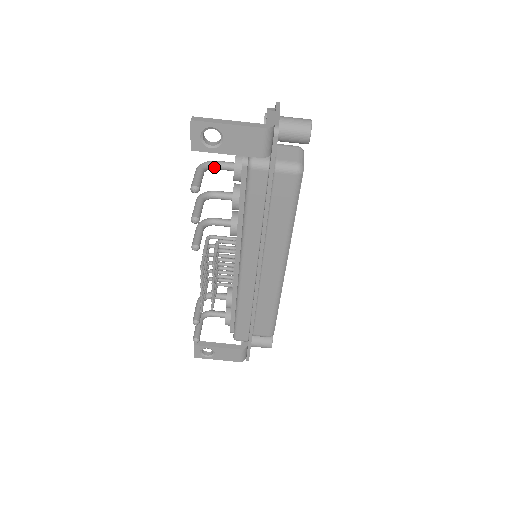
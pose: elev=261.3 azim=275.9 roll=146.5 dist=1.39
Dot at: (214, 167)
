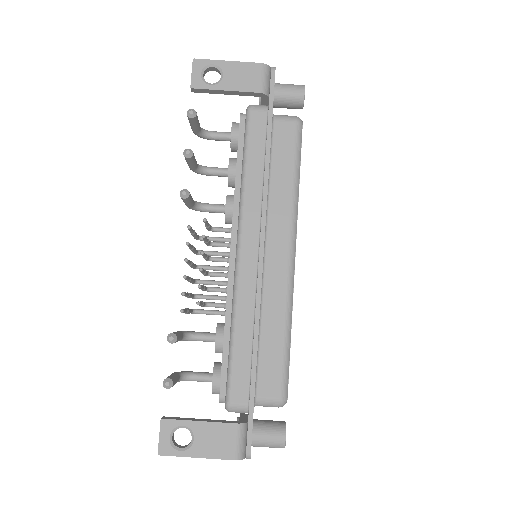
Dot at: (210, 134)
